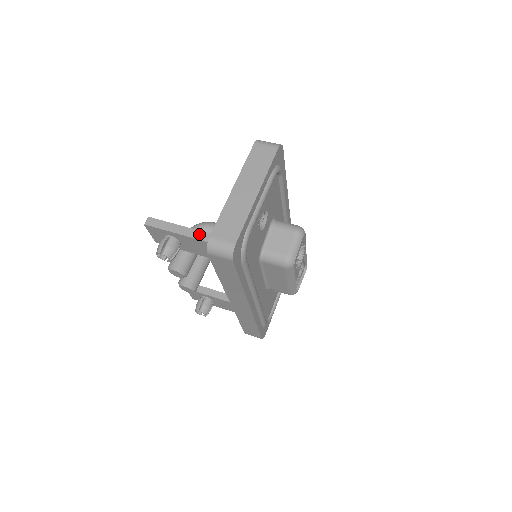
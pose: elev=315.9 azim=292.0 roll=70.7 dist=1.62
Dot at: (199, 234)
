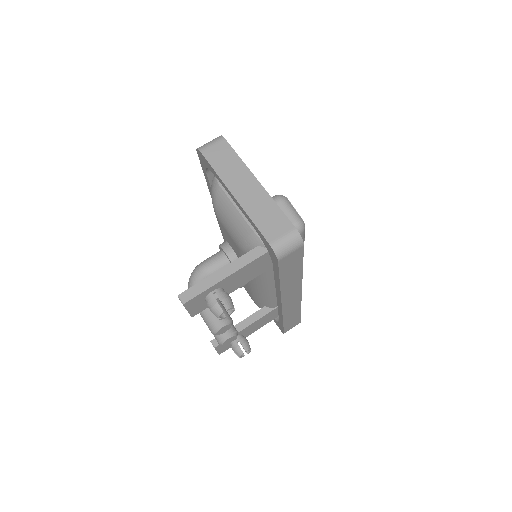
Dot at: (240, 262)
